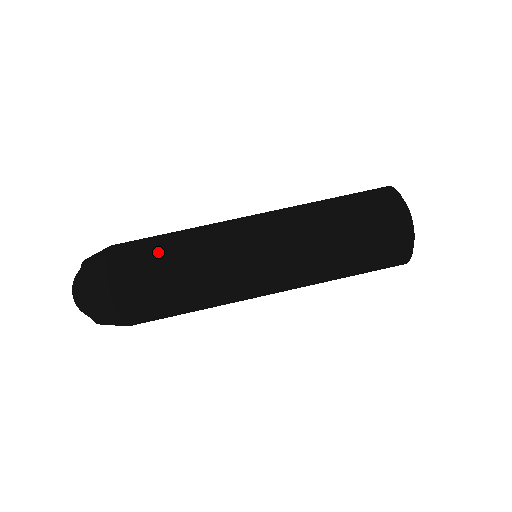
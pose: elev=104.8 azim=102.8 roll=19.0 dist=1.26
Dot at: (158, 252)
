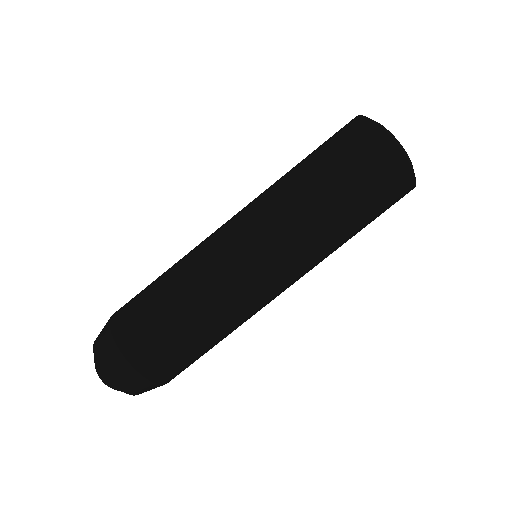
Dot at: (159, 310)
